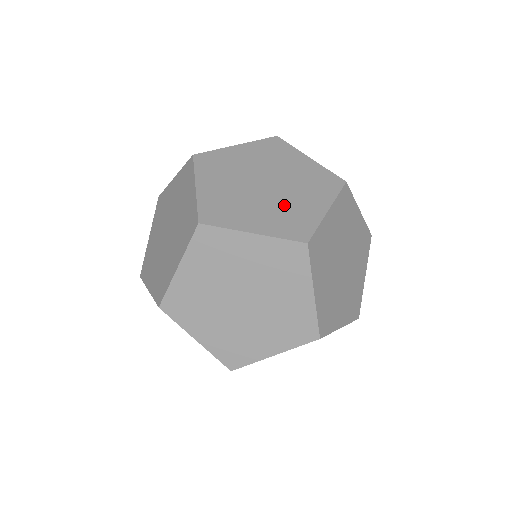
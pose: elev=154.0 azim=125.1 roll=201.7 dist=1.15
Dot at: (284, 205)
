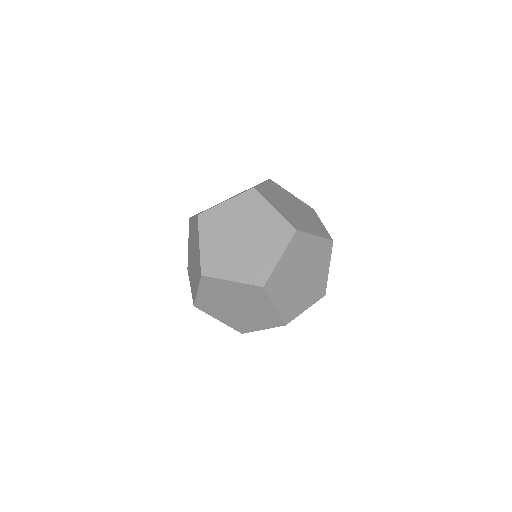
Dot at: (252, 256)
